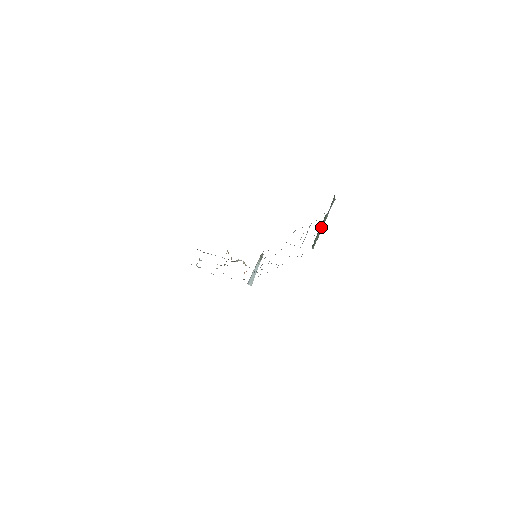
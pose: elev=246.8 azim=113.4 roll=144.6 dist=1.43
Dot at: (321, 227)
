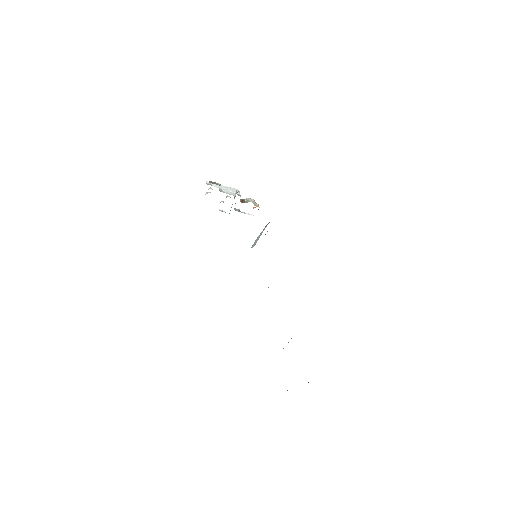
Dot at: occluded
